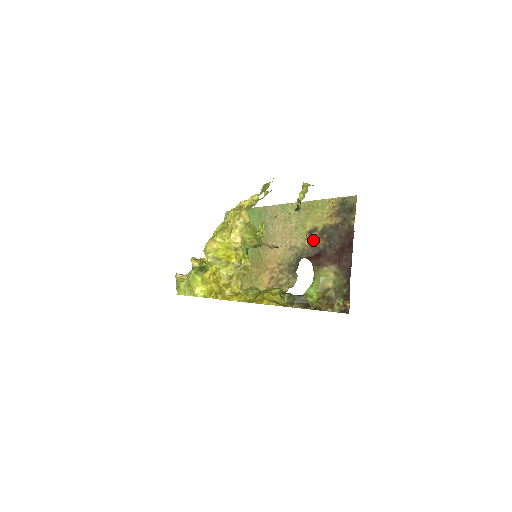
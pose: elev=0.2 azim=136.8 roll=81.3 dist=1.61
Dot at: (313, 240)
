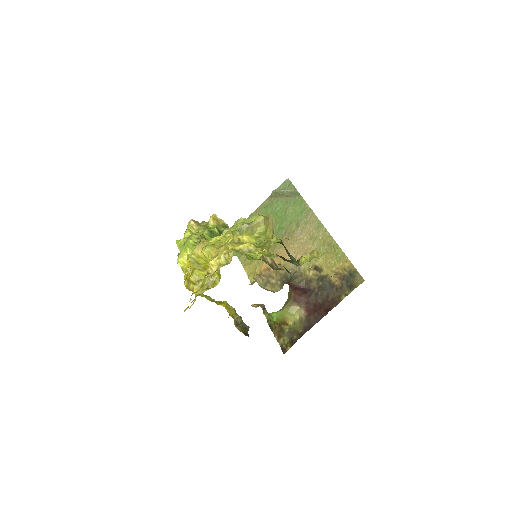
Dot at: (312, 276)
